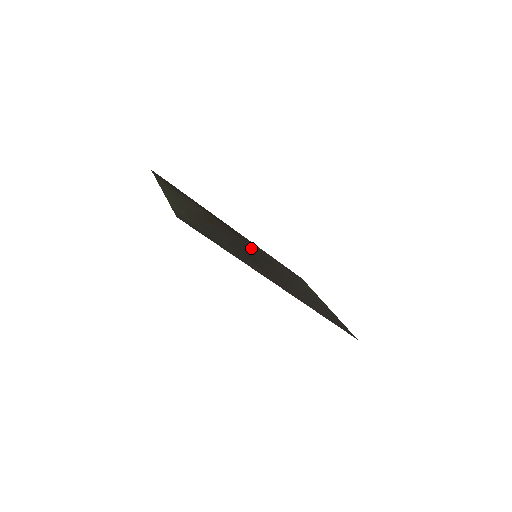
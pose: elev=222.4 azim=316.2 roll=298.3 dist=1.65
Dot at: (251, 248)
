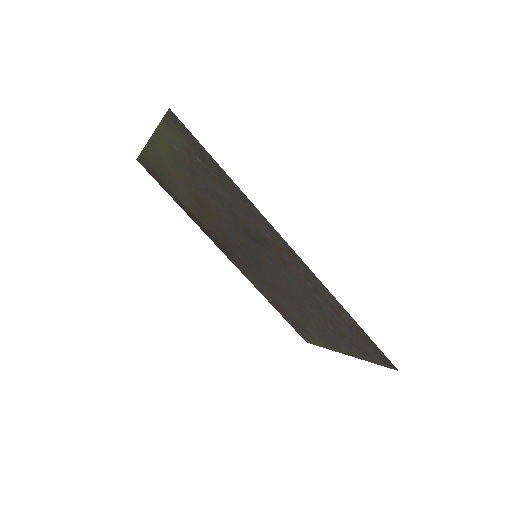
Dot at: (248, 261)
